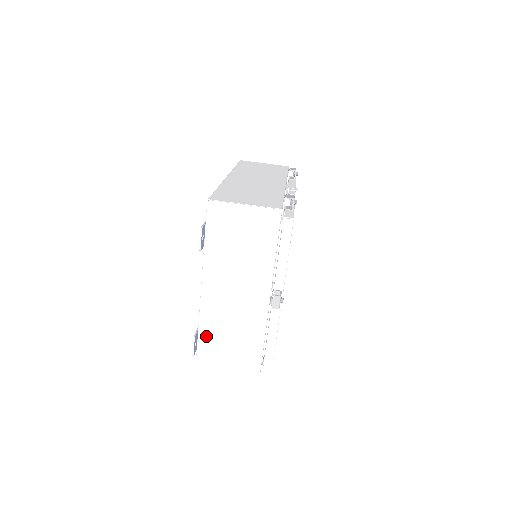
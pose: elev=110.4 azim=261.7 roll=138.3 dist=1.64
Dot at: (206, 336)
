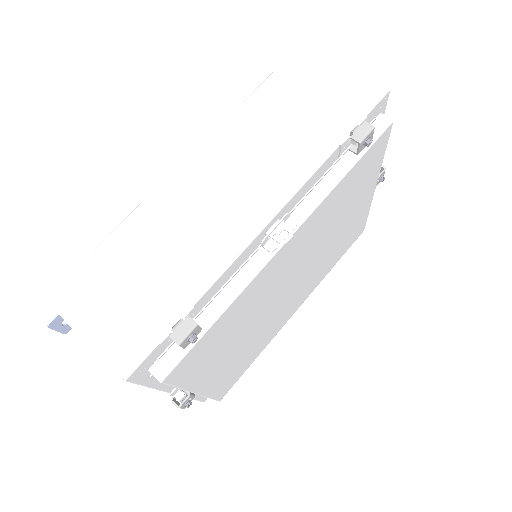
Dot at: occluded
